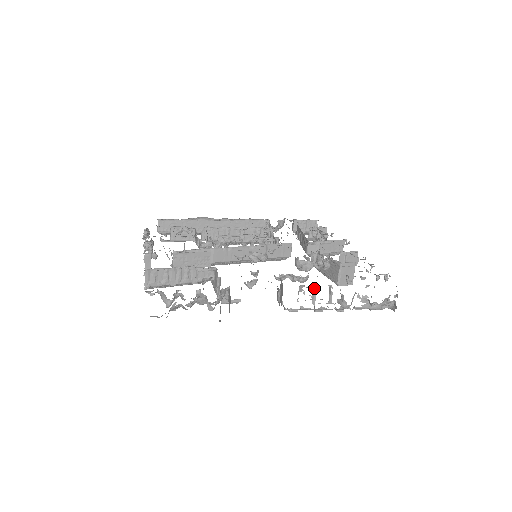
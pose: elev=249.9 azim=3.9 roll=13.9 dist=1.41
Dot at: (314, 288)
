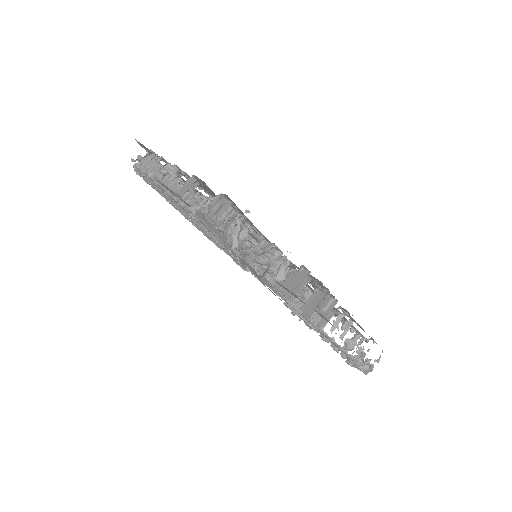
Dot at: (342, 316)
